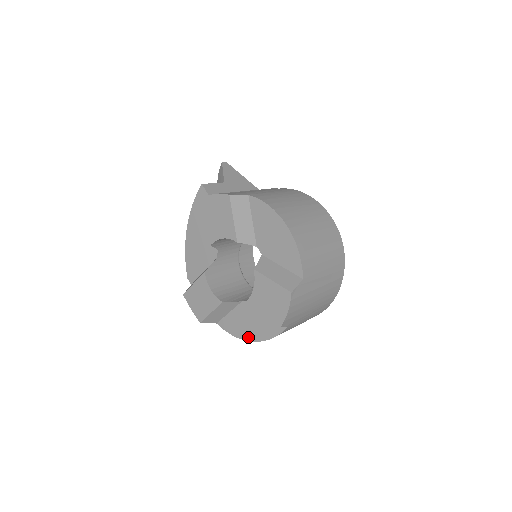
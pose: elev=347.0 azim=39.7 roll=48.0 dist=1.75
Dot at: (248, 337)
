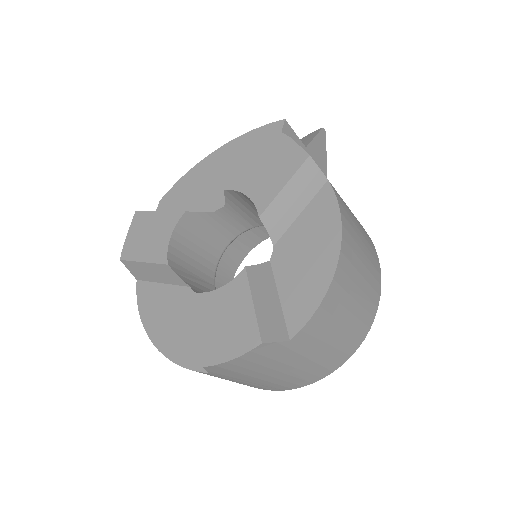
Dot at: (153, 332)
